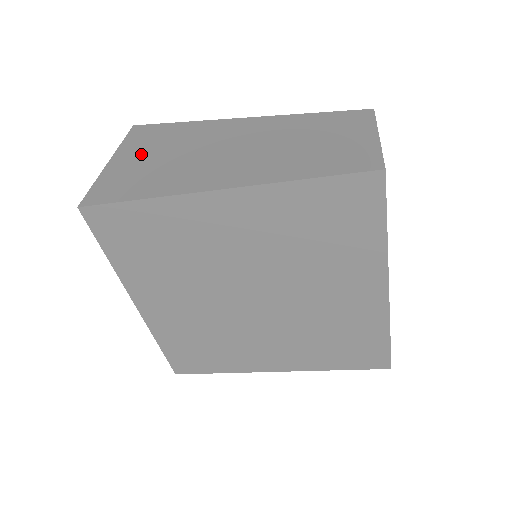
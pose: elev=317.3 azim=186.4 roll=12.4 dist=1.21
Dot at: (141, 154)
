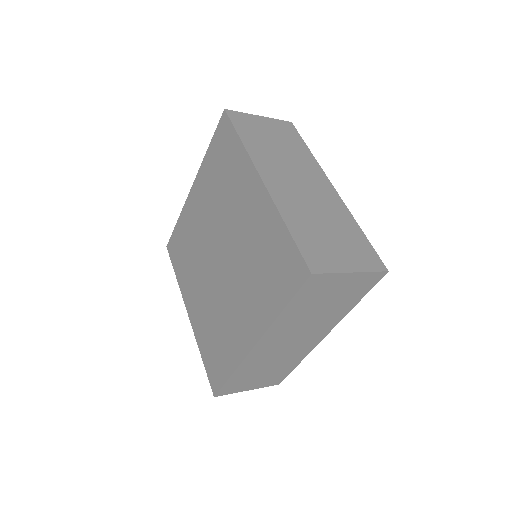
Dot at: occluded
